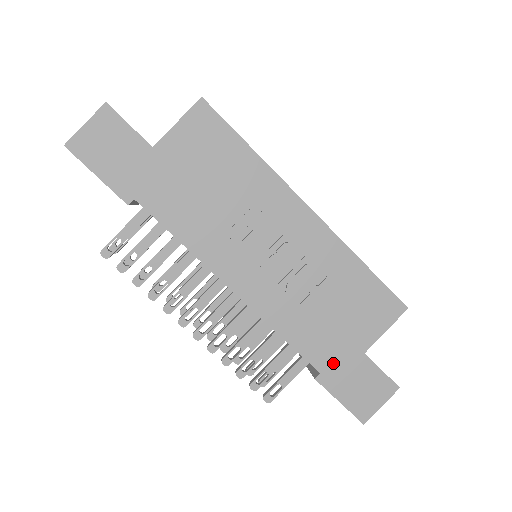
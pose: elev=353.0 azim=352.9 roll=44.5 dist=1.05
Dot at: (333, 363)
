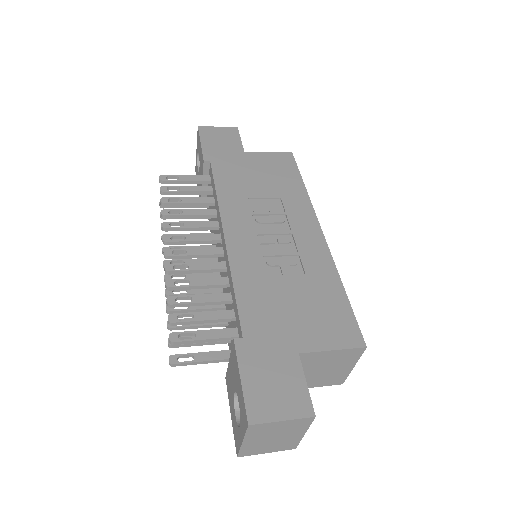
Dot at: (262, 339)
